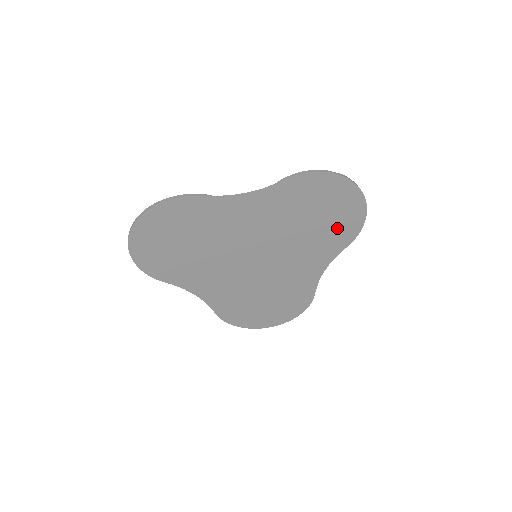
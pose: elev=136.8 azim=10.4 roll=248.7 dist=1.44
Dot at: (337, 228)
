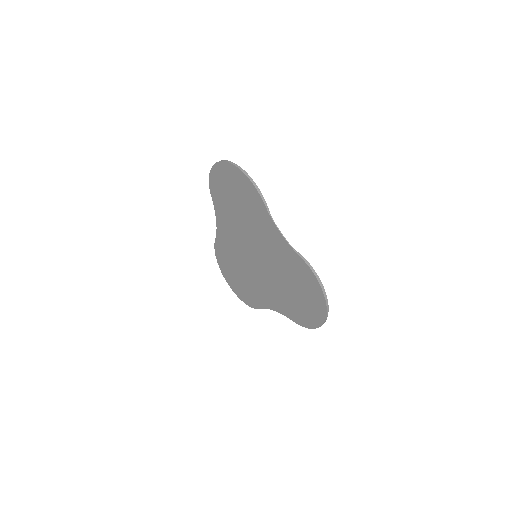
Dot at: (299, 309)
